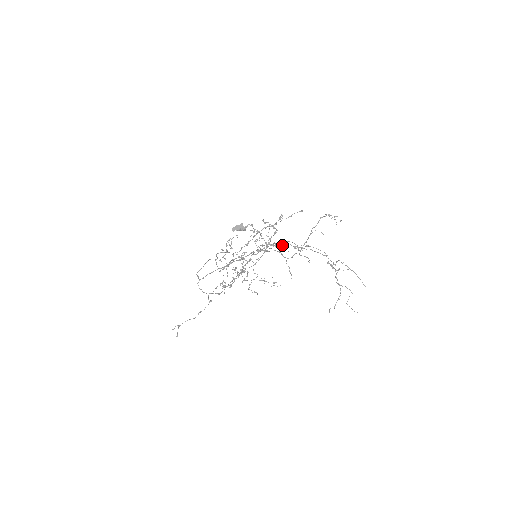
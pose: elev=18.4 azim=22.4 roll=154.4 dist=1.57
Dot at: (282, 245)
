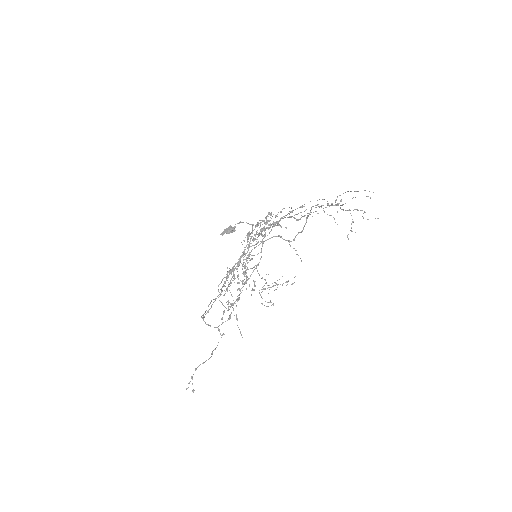
Dot at: occluded
